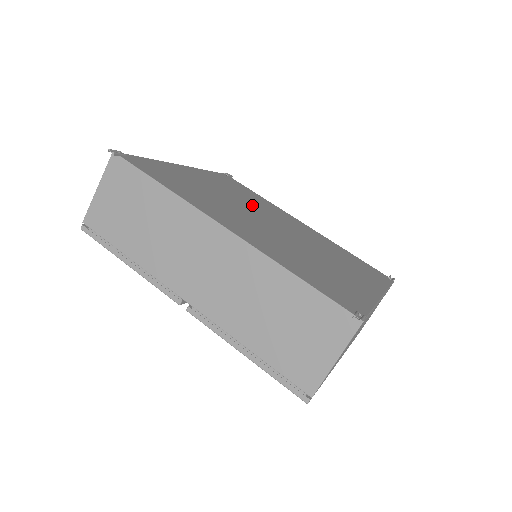
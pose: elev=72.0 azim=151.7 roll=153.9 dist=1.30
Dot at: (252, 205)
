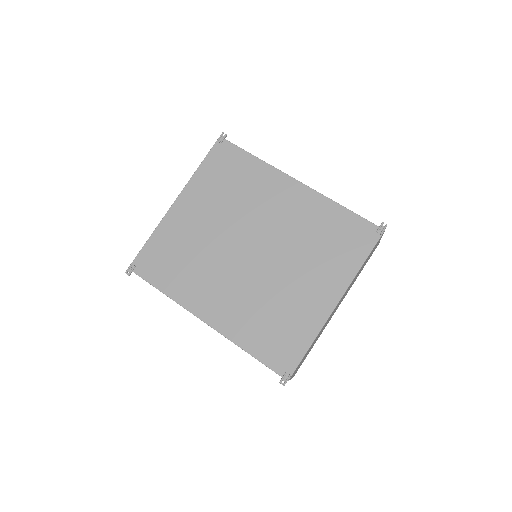
Dot at: (237, 217)
